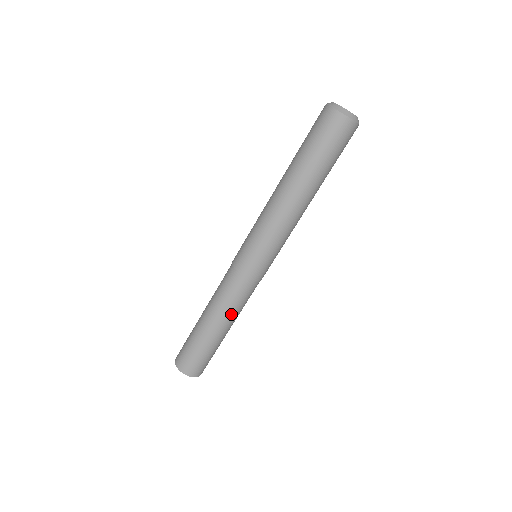
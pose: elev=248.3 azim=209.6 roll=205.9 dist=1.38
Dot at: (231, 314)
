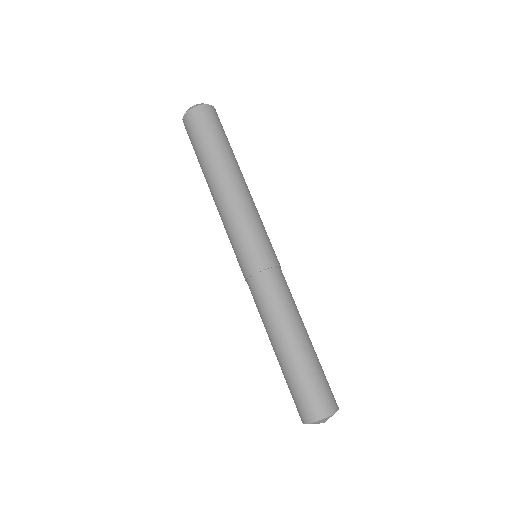
Dot at: (276, 320)
